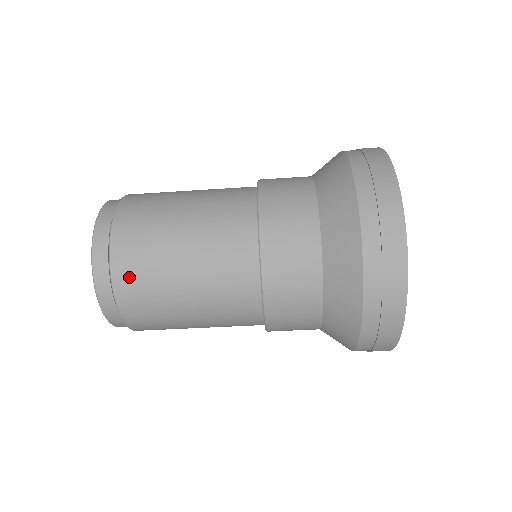
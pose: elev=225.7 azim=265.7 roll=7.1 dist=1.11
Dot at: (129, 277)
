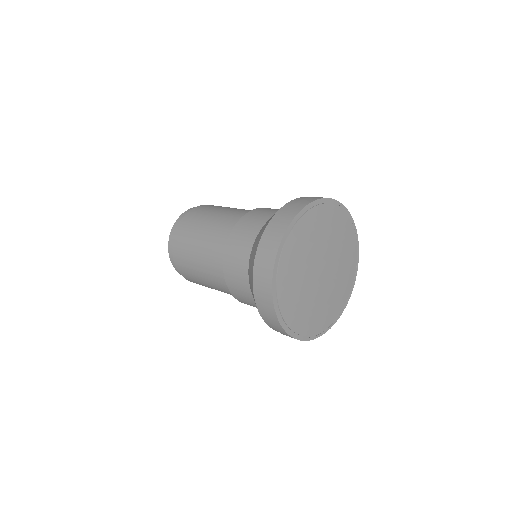
Dot at: occluded
